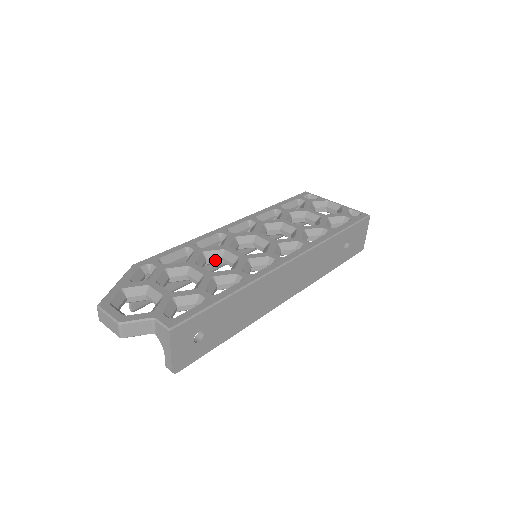
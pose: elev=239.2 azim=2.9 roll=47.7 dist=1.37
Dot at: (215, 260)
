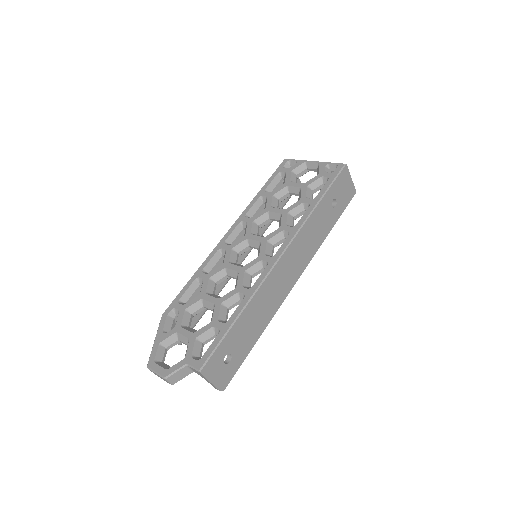
Dot at: (222, 279)
